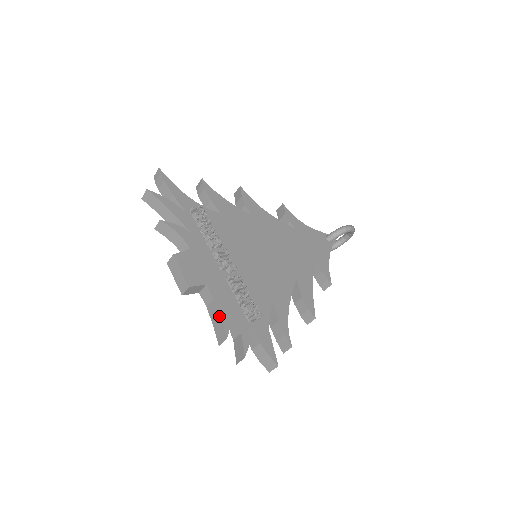
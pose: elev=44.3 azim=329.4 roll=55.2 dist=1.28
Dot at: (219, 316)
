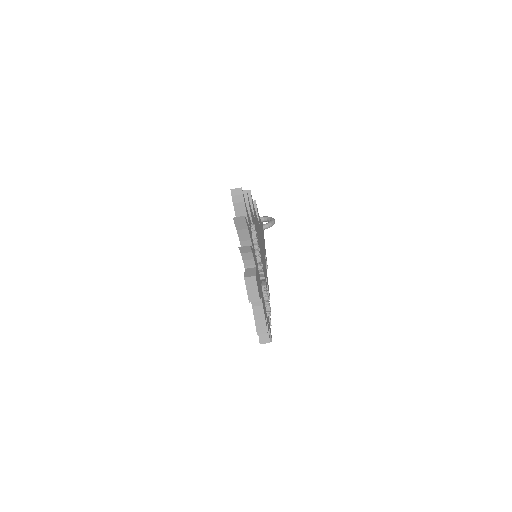
Dot at: (264, 317)
